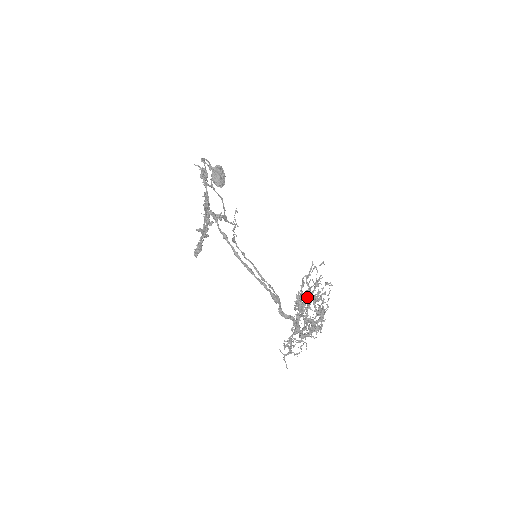
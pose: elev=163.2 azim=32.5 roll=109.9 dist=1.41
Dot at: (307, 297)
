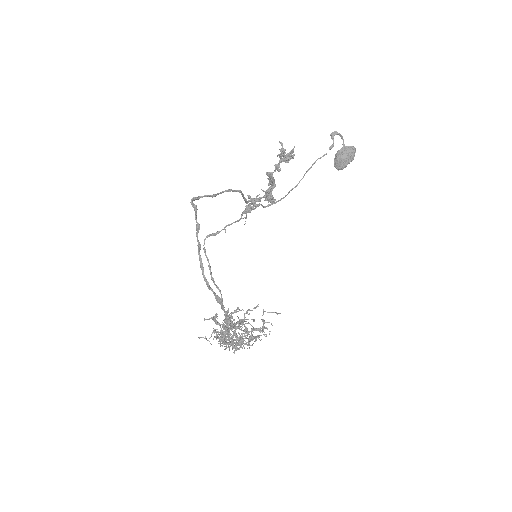
Dot at: (230, 322)
